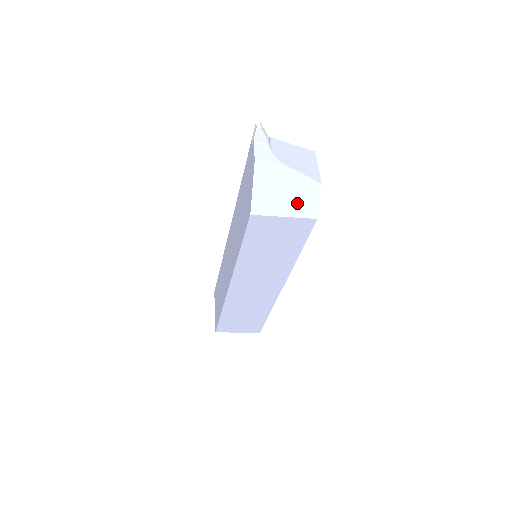
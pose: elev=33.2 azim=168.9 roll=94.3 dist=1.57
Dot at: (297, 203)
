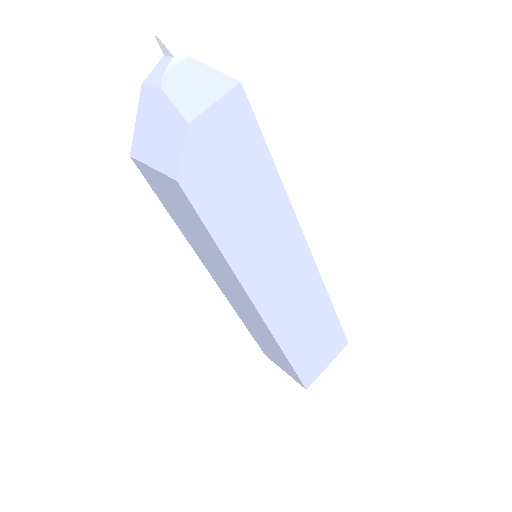
Dot at: (164, 150)
